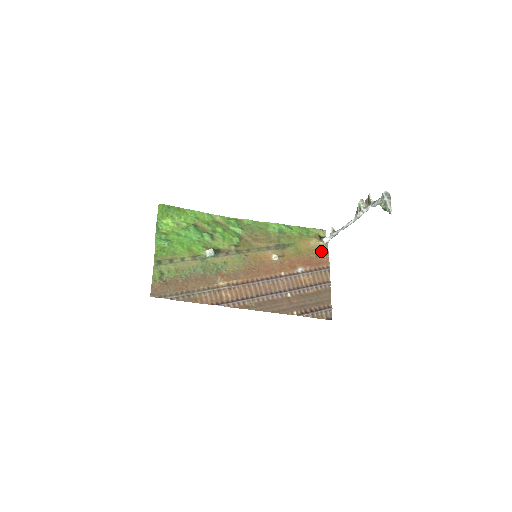
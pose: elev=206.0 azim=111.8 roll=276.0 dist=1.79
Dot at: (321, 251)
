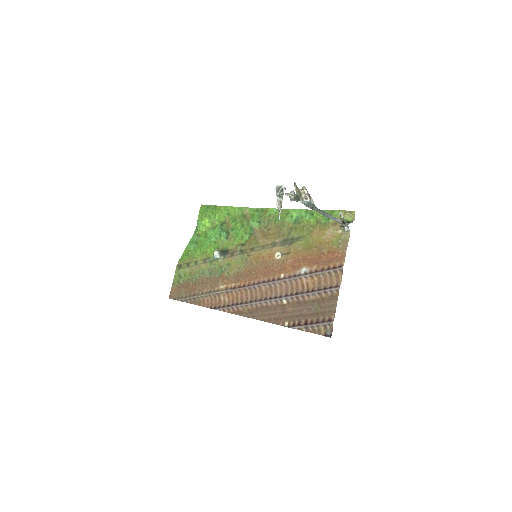
Dot at: (338, 243)
